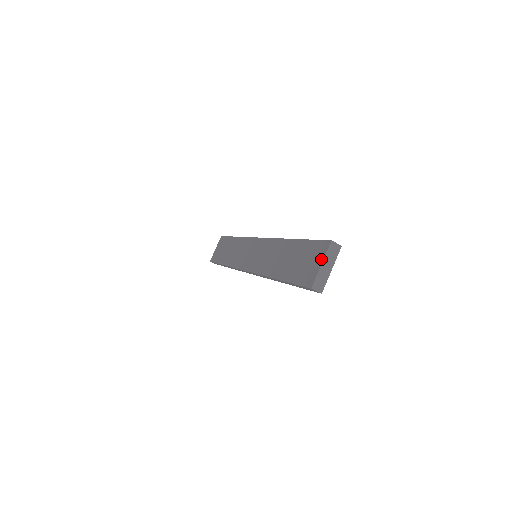
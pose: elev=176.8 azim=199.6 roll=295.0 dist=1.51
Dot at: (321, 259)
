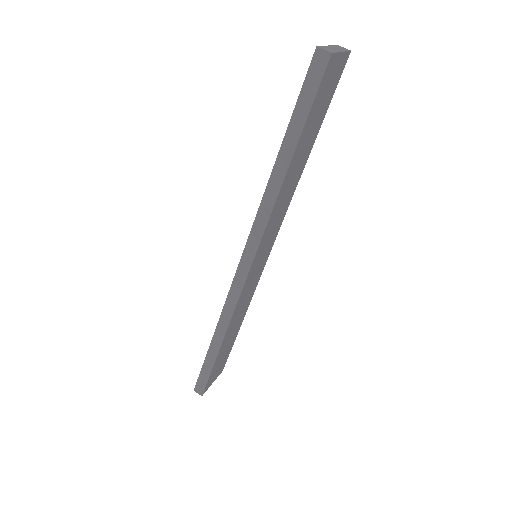
Dot at: occluded
